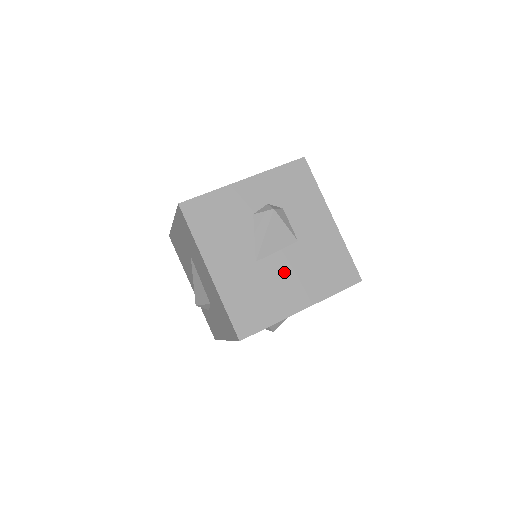
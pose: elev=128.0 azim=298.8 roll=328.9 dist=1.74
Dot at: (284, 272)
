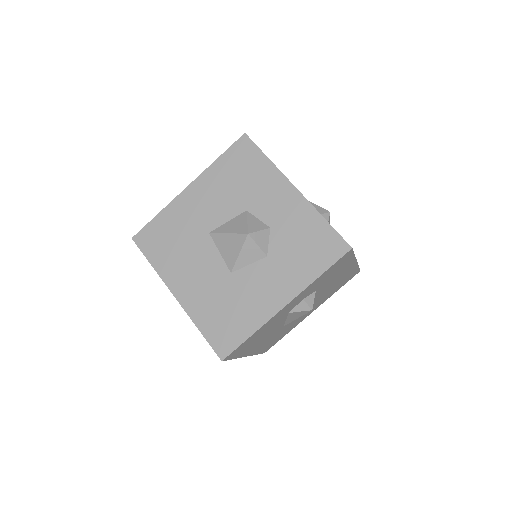
Dot at: occluded
